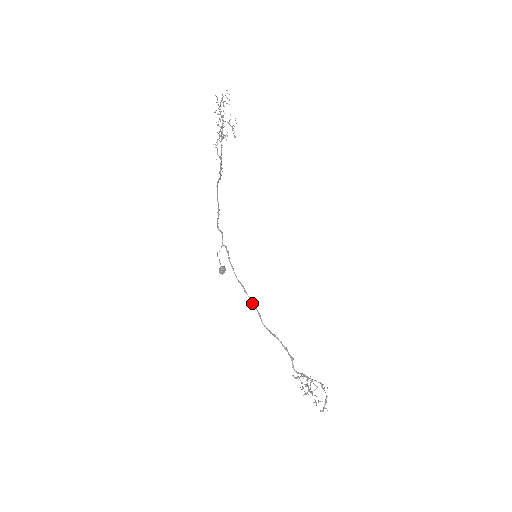
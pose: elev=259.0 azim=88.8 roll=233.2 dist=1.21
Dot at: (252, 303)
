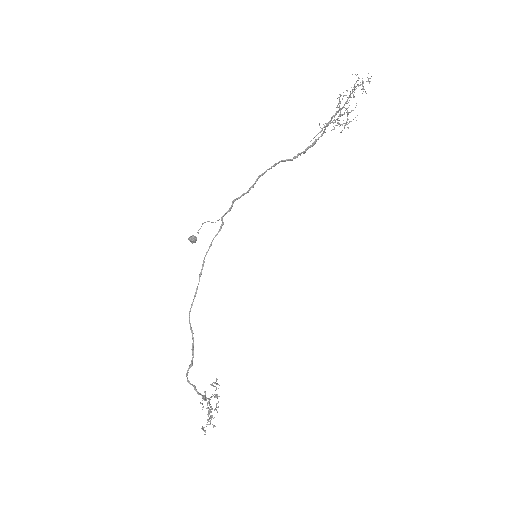
Dot at: (196, 290)
